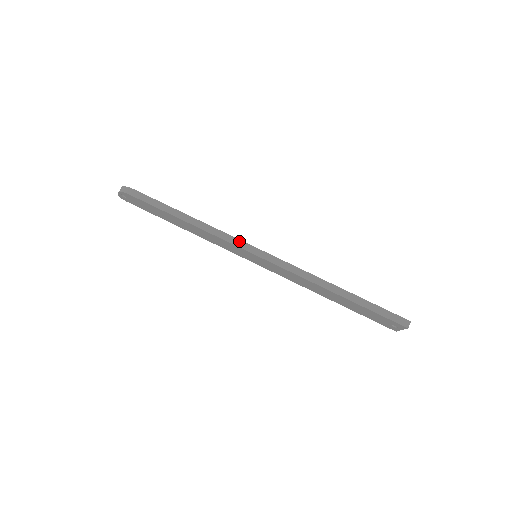
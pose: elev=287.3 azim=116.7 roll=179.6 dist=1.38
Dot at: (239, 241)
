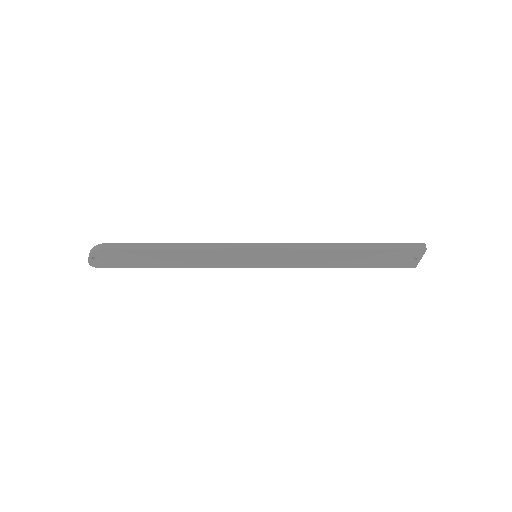
Dot at: (235, 244)
